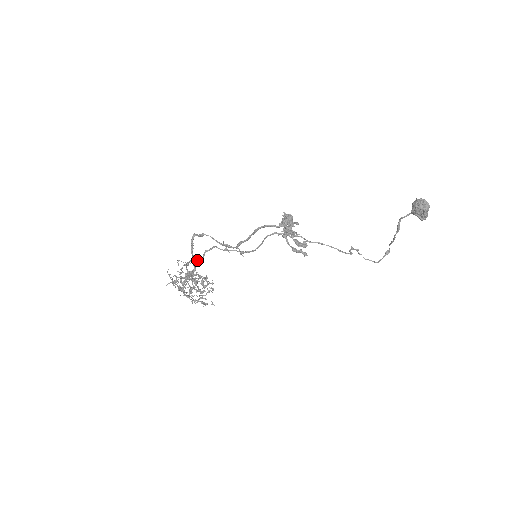
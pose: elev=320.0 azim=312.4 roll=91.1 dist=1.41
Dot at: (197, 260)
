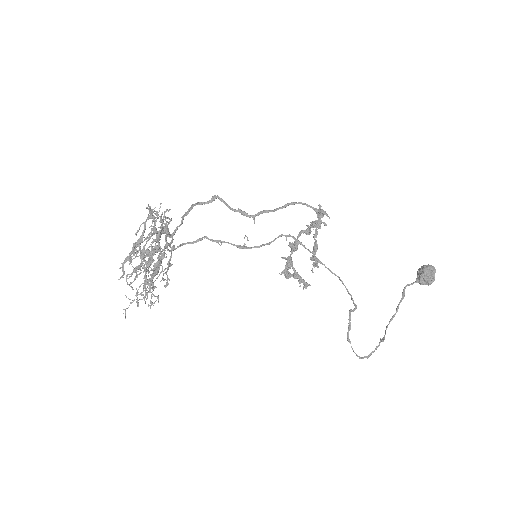
Dot at: (167, 246)
